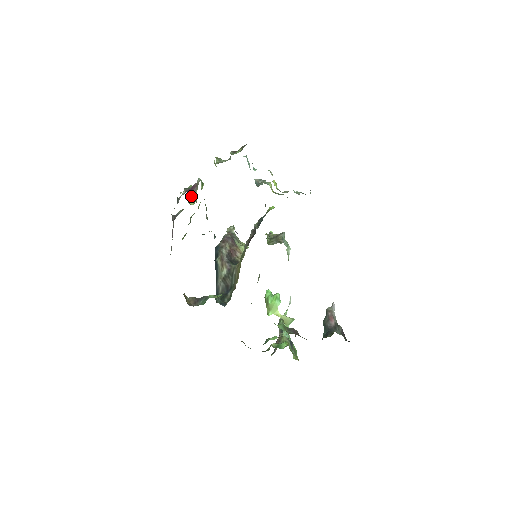
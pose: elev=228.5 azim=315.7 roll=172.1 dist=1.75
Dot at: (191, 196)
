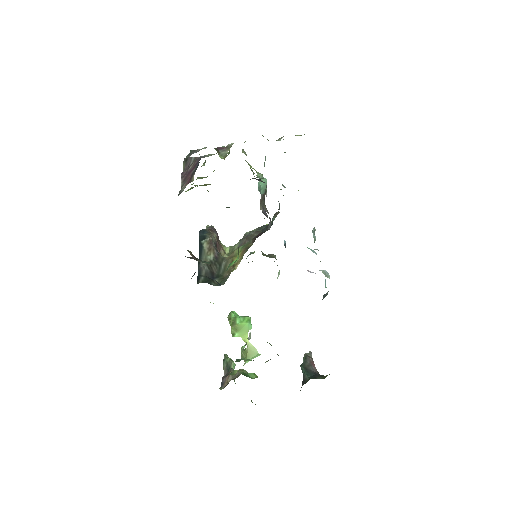
Dot at: (219, 152)
